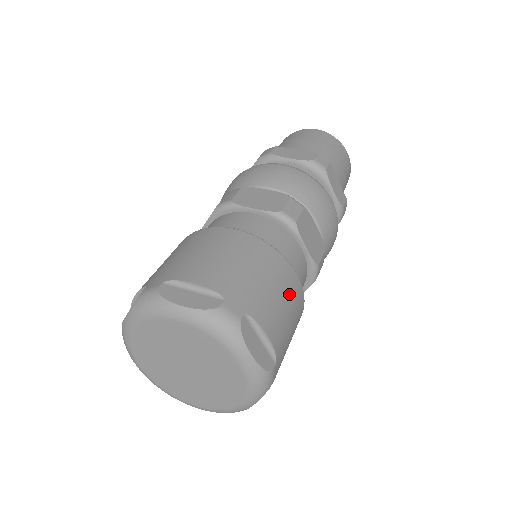
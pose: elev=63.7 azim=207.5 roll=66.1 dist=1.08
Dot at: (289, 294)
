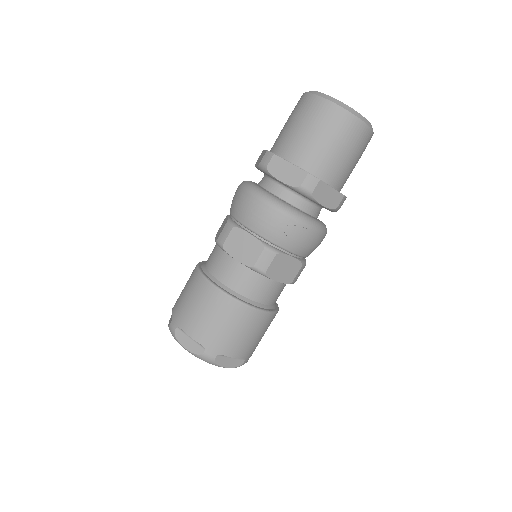
Dot at: (254, 327)
